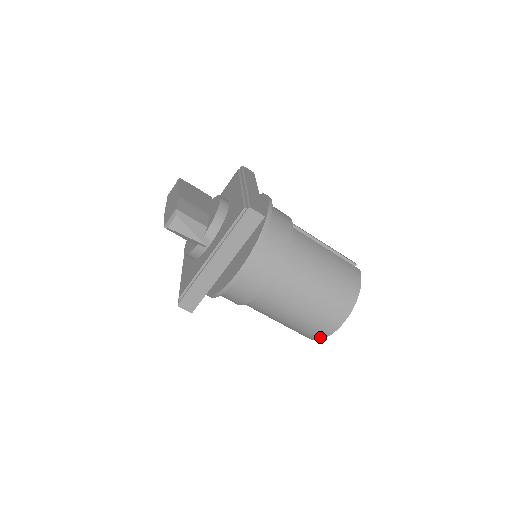
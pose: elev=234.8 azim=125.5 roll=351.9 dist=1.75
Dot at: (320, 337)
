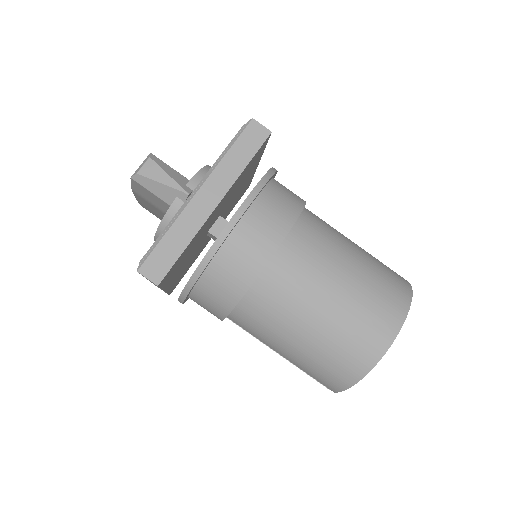
Dot at: (365, 367)
